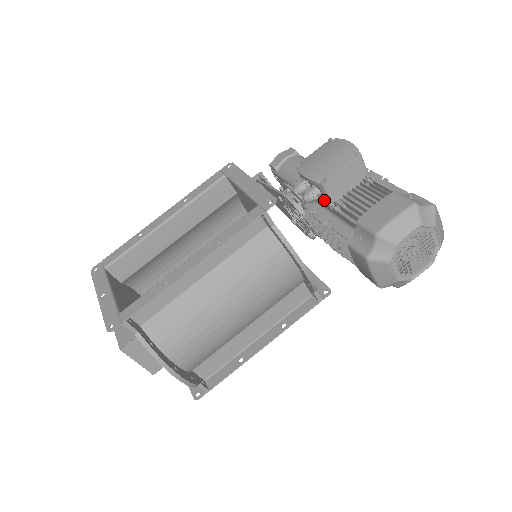
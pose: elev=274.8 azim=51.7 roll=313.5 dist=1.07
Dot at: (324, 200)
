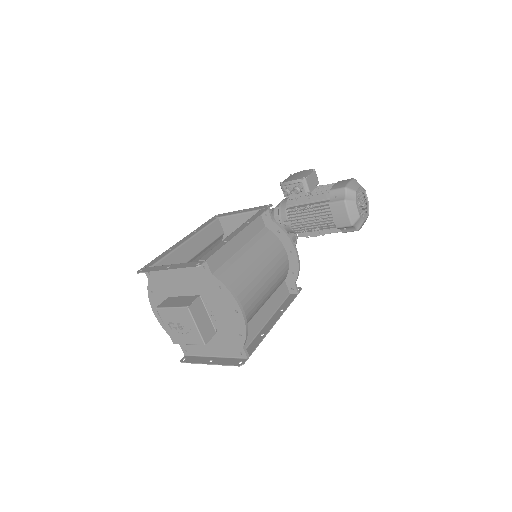
Dot at: (302, 196)
